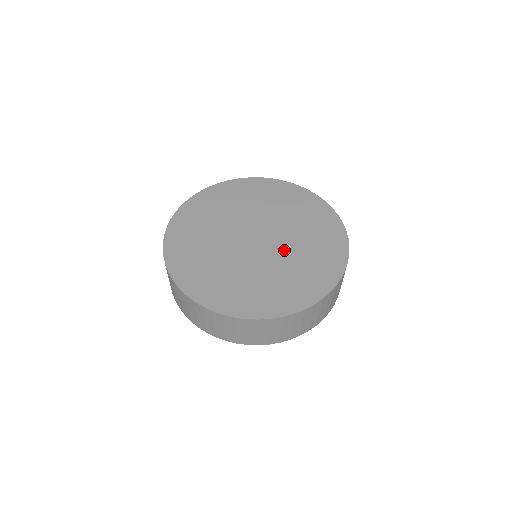
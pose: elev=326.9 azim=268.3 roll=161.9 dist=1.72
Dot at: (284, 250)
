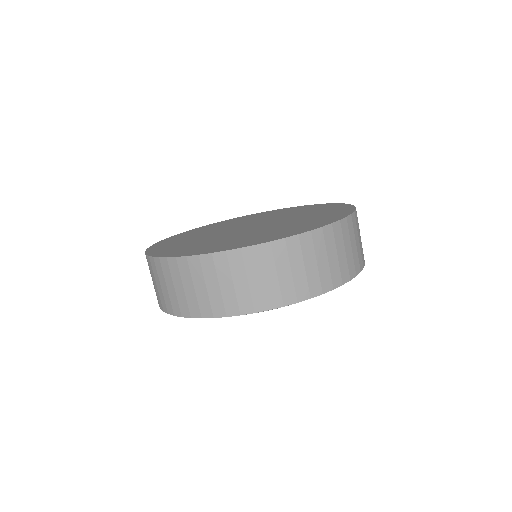
Dot at: (275, 225)
